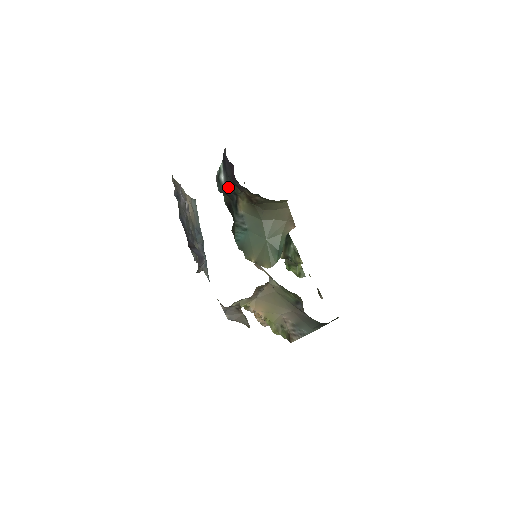
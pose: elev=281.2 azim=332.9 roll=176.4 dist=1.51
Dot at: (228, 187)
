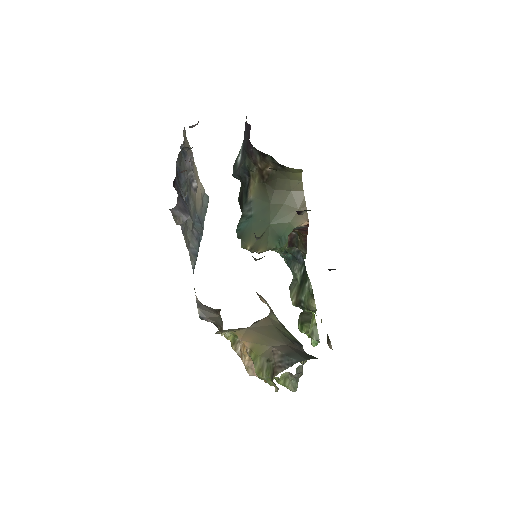
Dot at: (242, 165)
